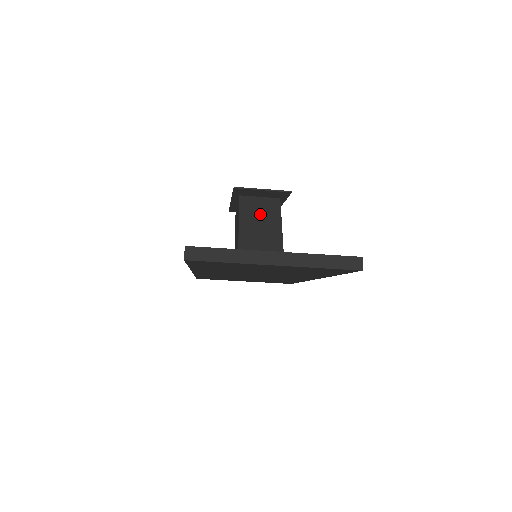
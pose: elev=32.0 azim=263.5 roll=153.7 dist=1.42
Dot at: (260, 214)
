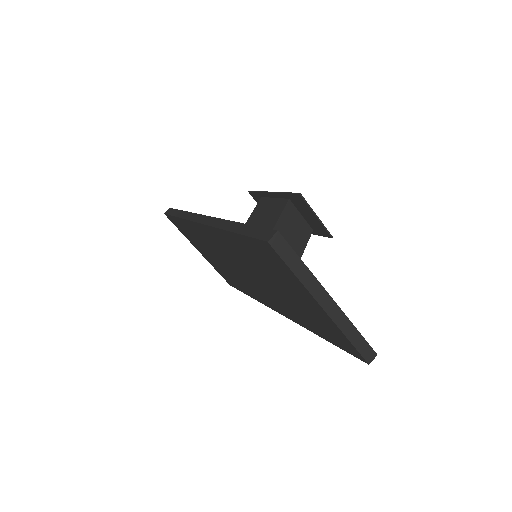
Dot at: (294, 230)
